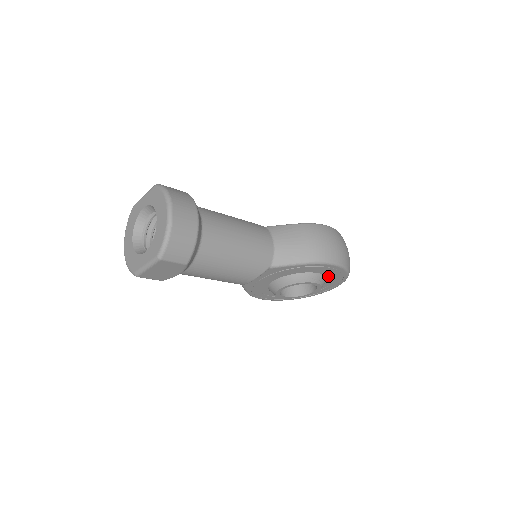
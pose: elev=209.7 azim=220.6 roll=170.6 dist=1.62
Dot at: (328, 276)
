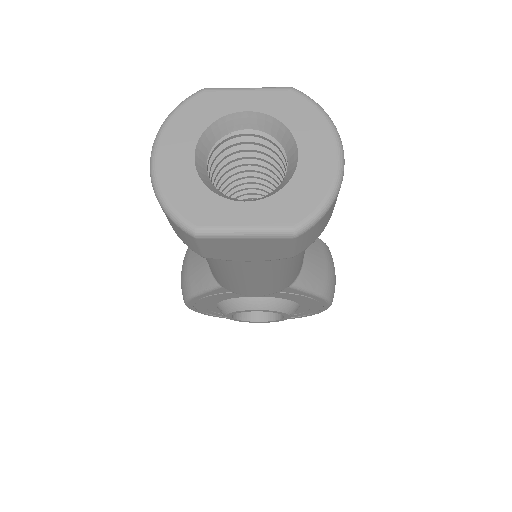
Dot at: occluded
